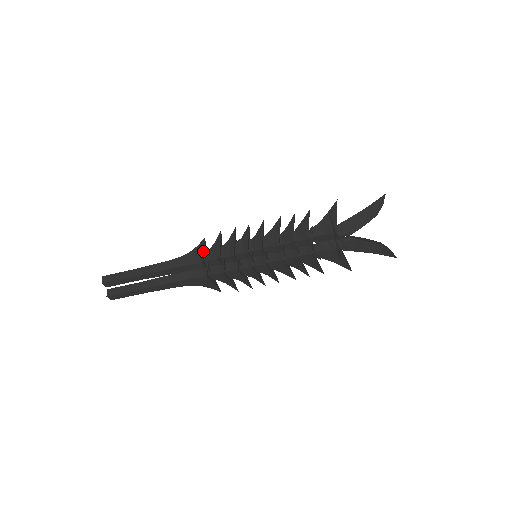
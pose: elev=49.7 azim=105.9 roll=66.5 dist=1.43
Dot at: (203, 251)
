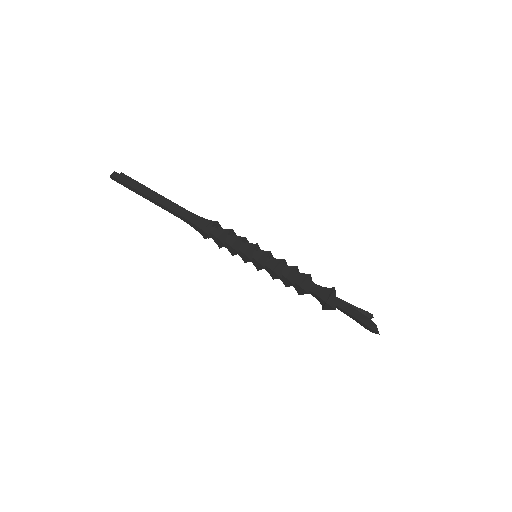
Dot at: (220, 226)
